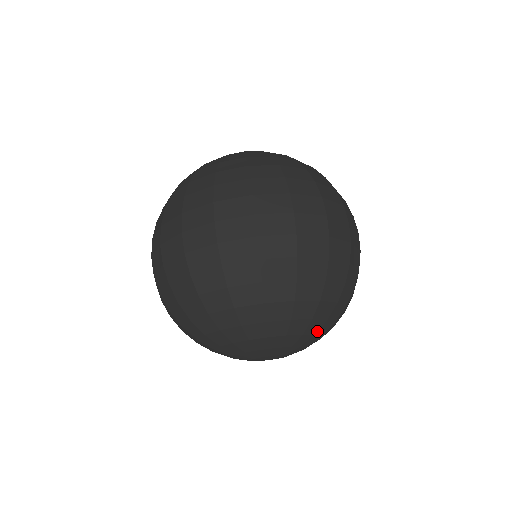
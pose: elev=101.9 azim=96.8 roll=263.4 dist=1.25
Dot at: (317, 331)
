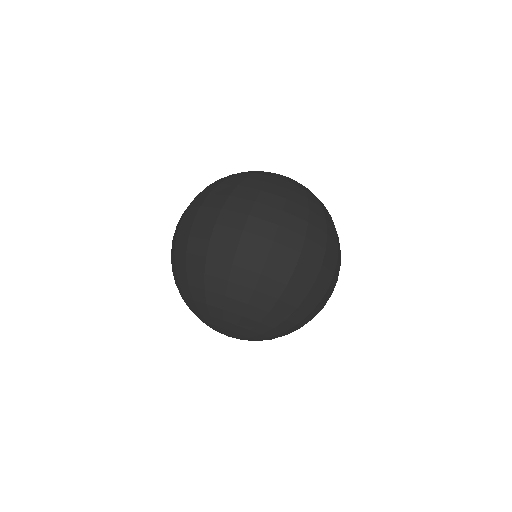
Dot at: (272, 336)
